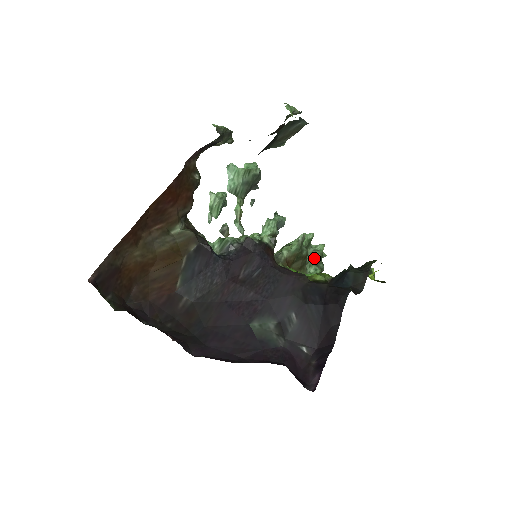
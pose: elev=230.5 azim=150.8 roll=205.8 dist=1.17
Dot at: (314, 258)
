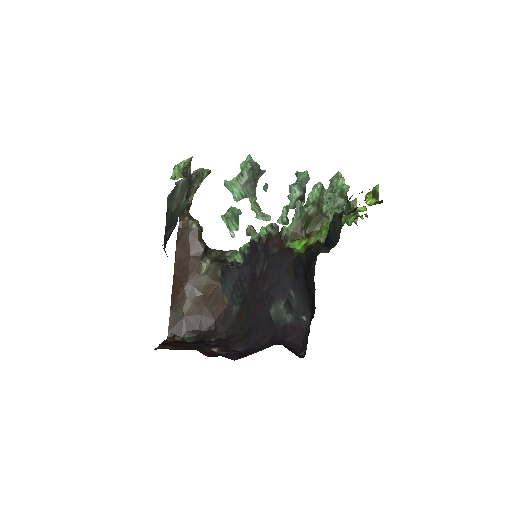
Dot at: (332, 202)
